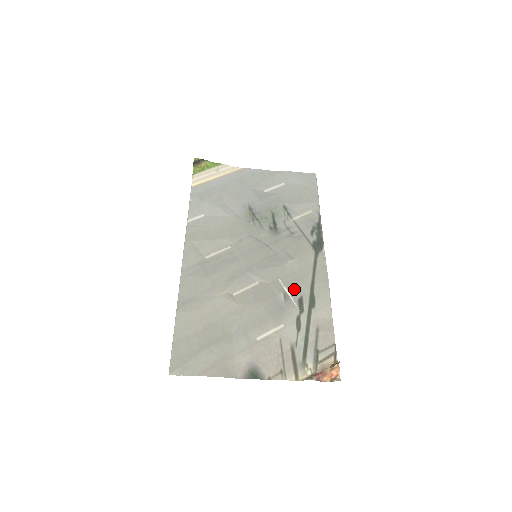
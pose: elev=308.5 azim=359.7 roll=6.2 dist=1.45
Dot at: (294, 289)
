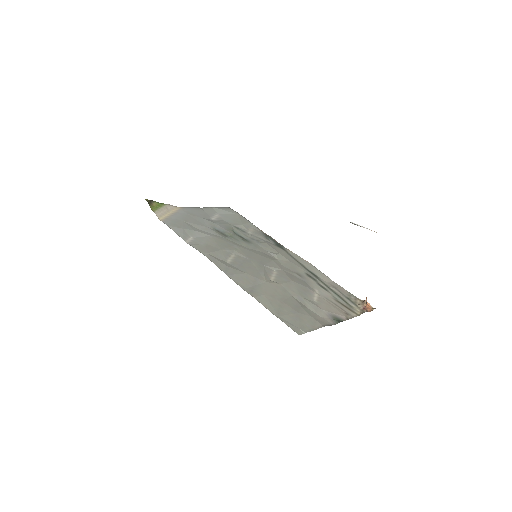
Dot at: (298, 270)
